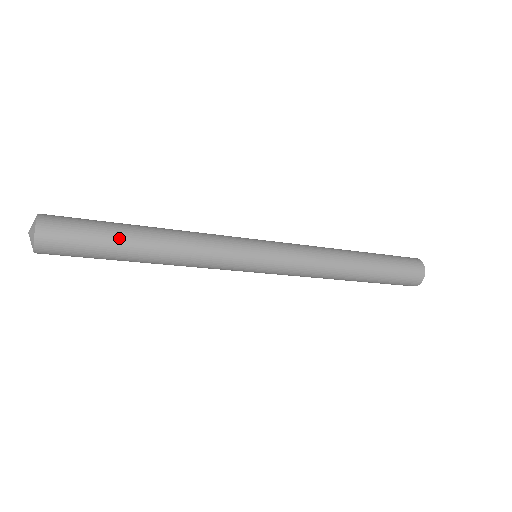
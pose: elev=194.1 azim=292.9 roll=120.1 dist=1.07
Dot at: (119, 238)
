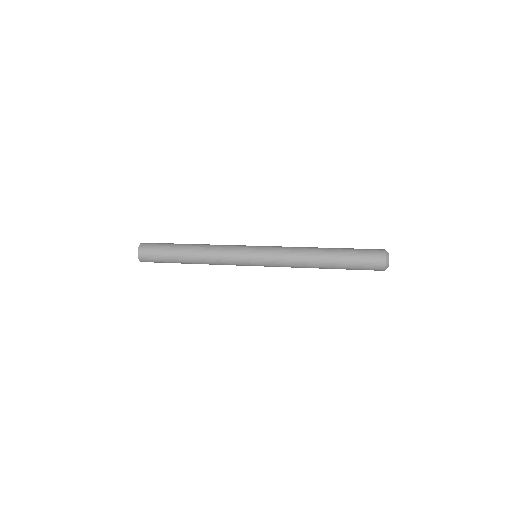
Dot at: (175, 260)
